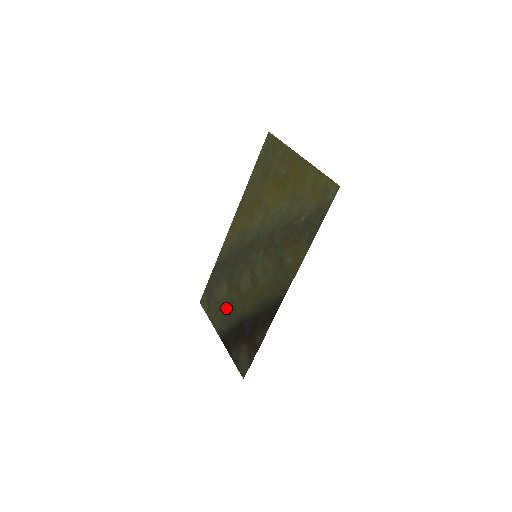
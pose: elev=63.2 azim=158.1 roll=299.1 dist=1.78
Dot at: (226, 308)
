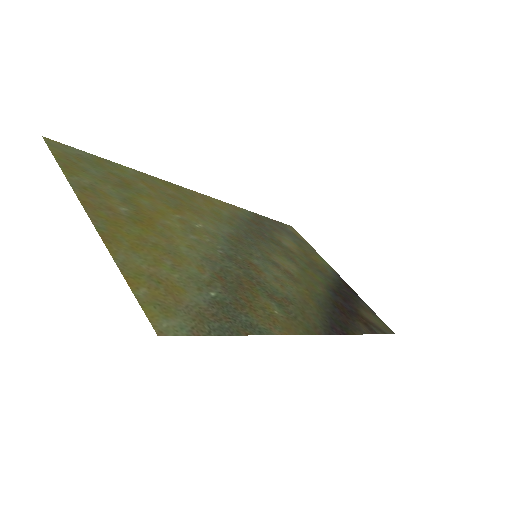
Dot at: (309, 262)
